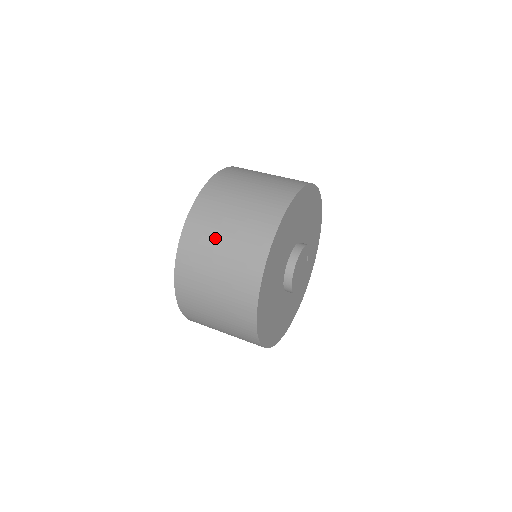
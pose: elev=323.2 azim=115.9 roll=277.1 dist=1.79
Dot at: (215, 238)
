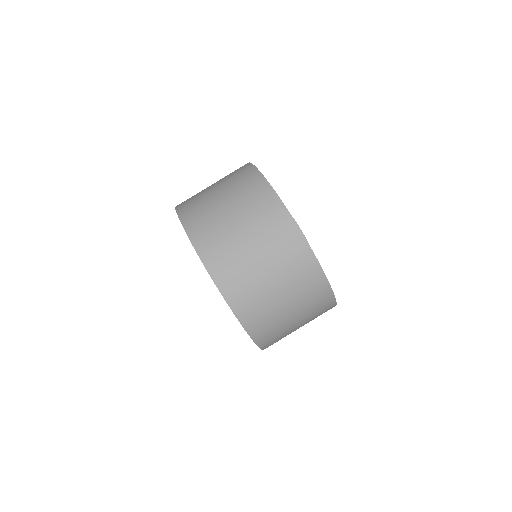
Dot at: (282, 317)
